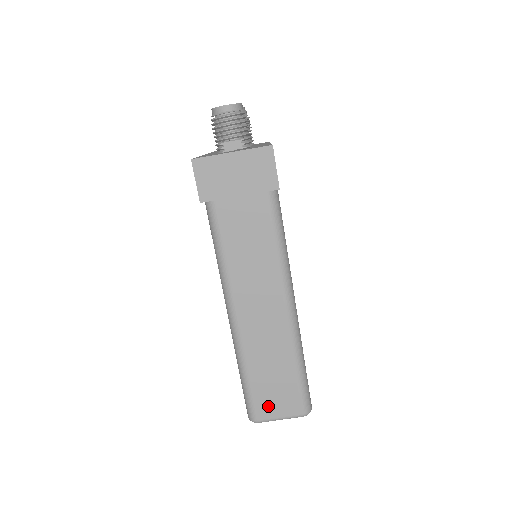
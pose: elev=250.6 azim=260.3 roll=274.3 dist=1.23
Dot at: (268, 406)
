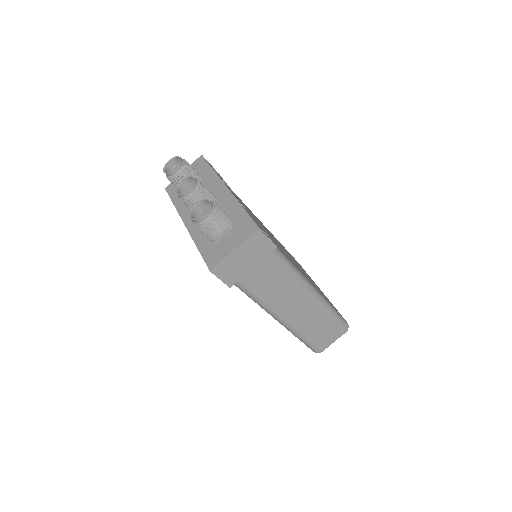
Dot at: (324, 342)
